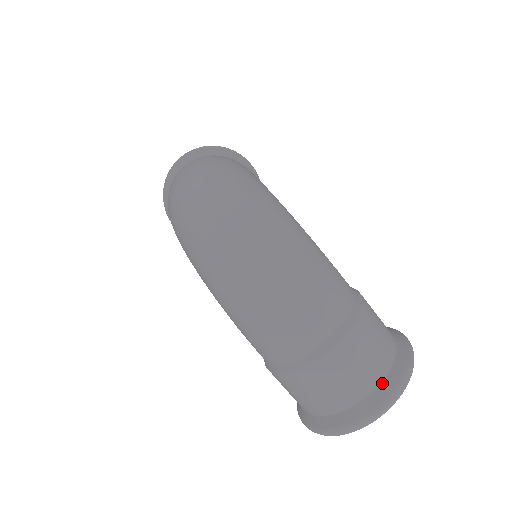
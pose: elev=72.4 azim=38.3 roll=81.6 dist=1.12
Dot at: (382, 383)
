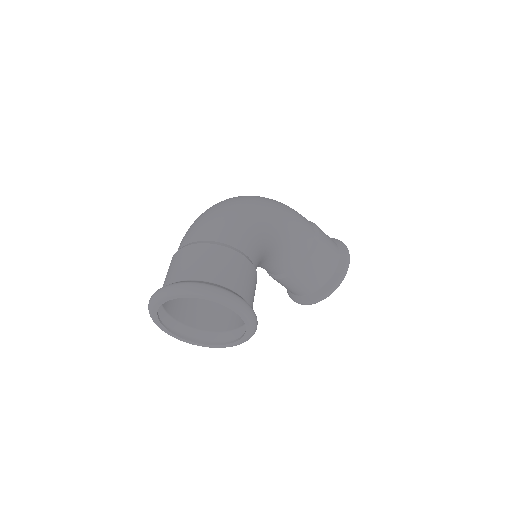
Dot at: (181, 281)
